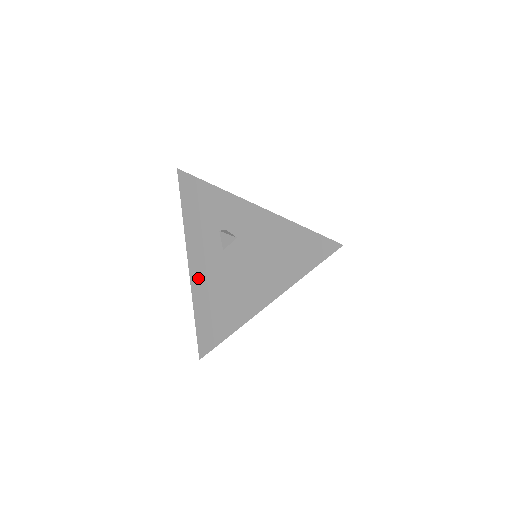
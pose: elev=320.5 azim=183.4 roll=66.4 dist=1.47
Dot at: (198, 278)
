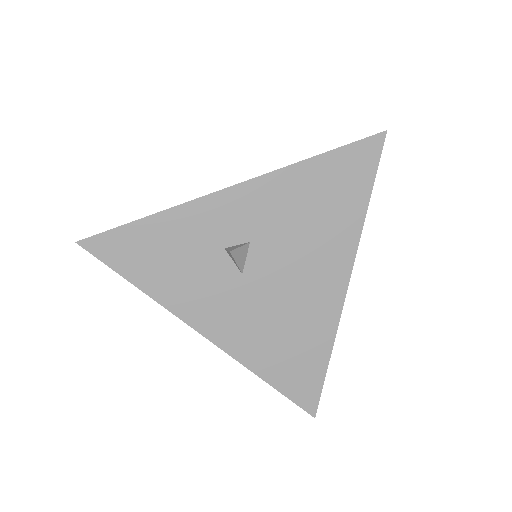
Dot at: (235, 338)
